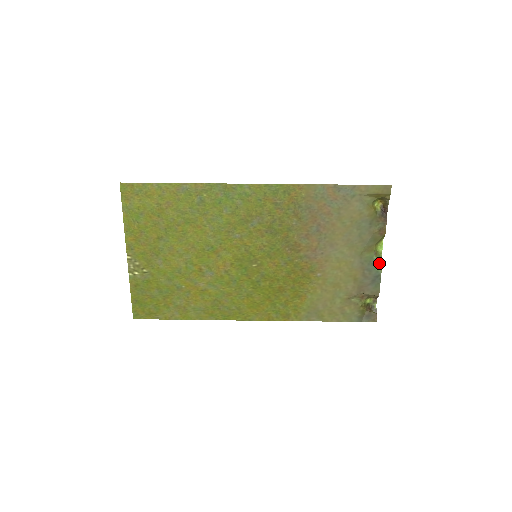
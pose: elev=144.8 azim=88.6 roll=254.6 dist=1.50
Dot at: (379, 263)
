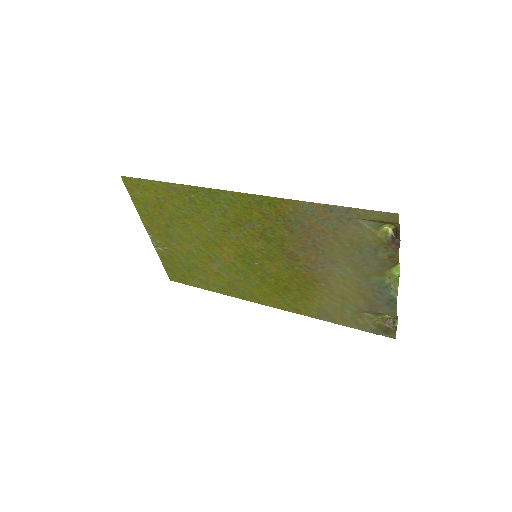
Dot at: (394, 287)
